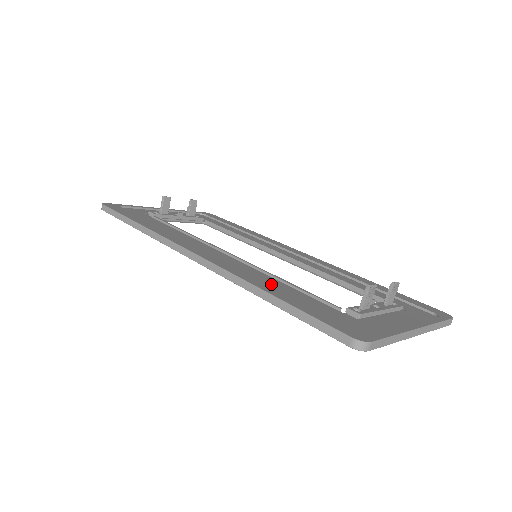
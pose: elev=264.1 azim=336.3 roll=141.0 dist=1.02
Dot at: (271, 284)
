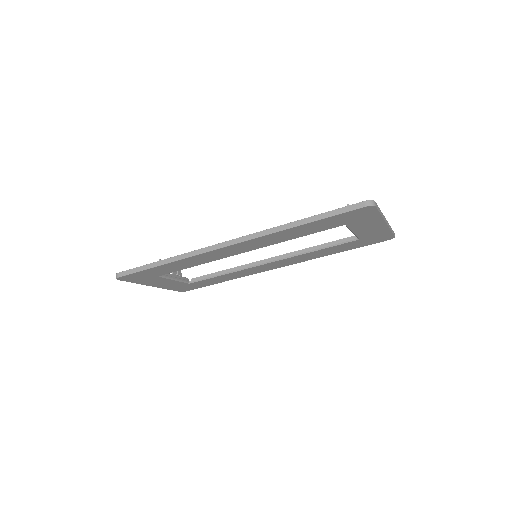
Dot at: occluded
